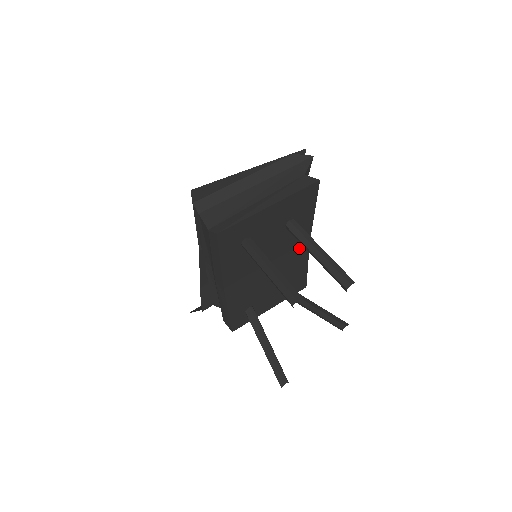
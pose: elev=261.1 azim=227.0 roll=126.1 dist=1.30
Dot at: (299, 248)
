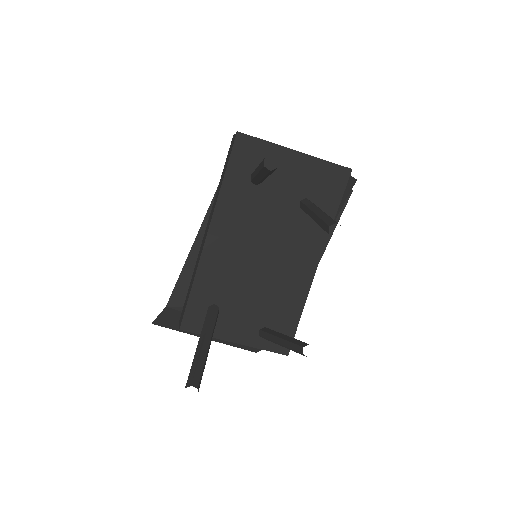
Dot at: (302, 265)
